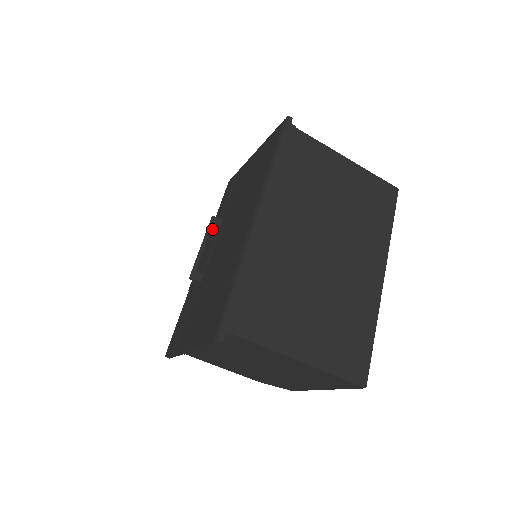
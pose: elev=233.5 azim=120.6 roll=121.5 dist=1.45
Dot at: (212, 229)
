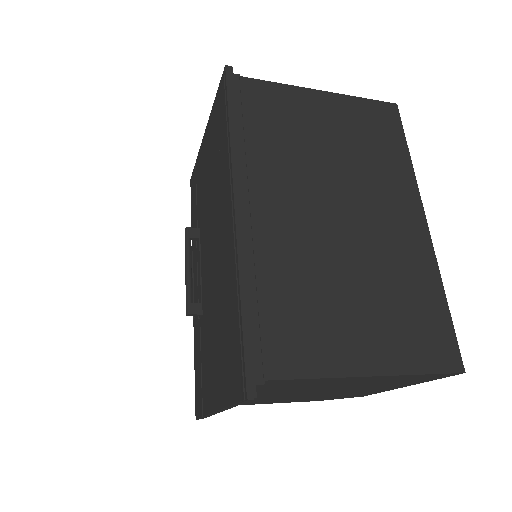
Dot at: occluded
